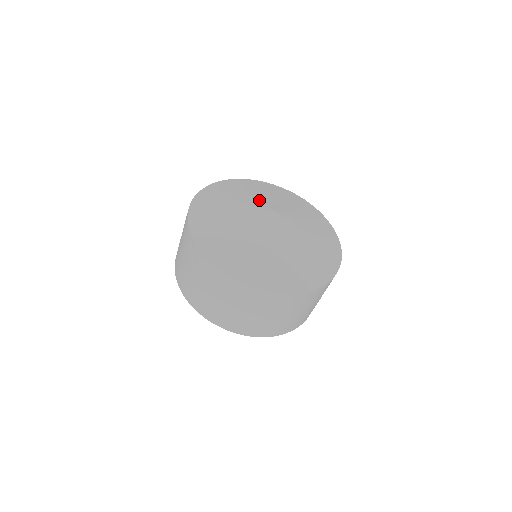
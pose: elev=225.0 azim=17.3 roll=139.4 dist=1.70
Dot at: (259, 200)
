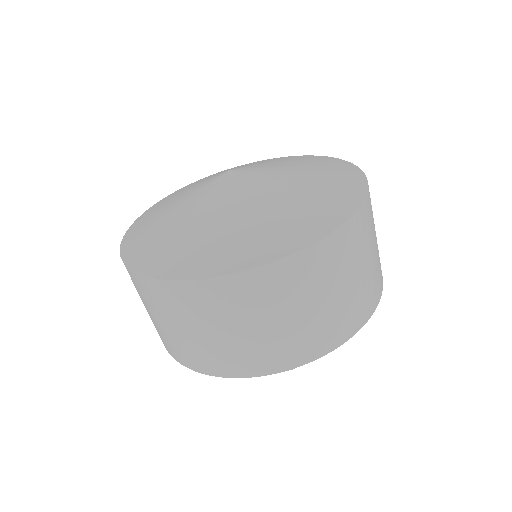
Dot at: (250, 165)
